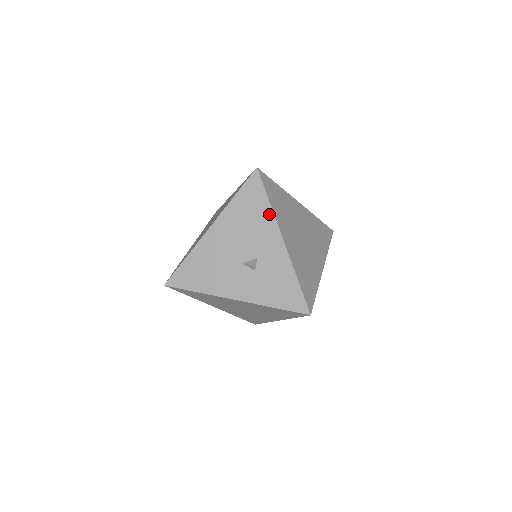
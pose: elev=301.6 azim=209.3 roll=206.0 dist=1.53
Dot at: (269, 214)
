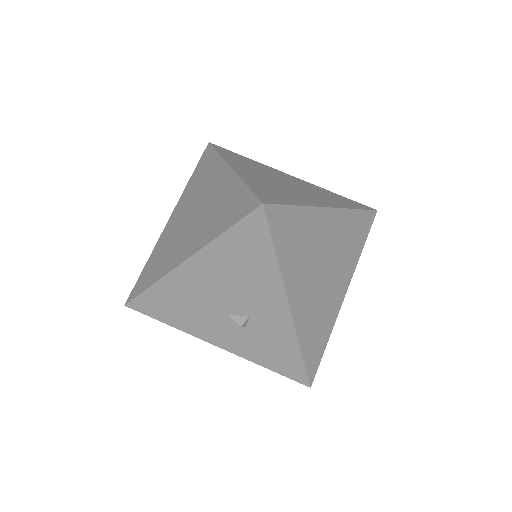
Dot at: (274, 272)
